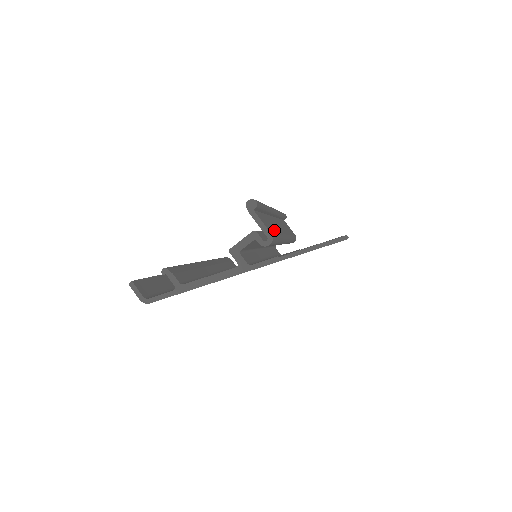
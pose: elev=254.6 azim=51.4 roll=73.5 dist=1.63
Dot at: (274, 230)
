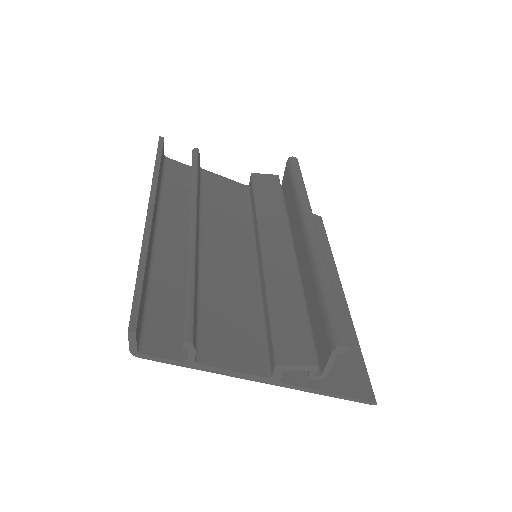
Dot at: occluded
